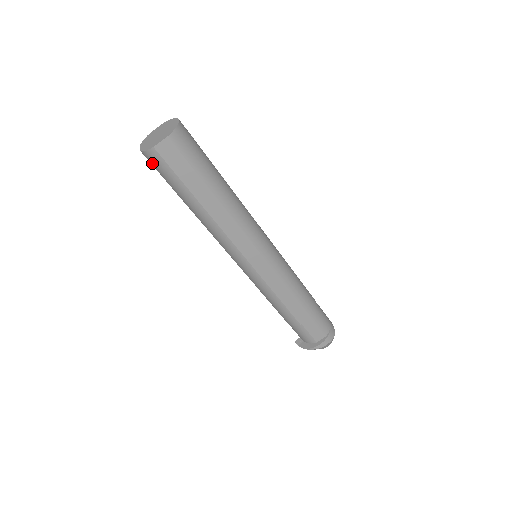
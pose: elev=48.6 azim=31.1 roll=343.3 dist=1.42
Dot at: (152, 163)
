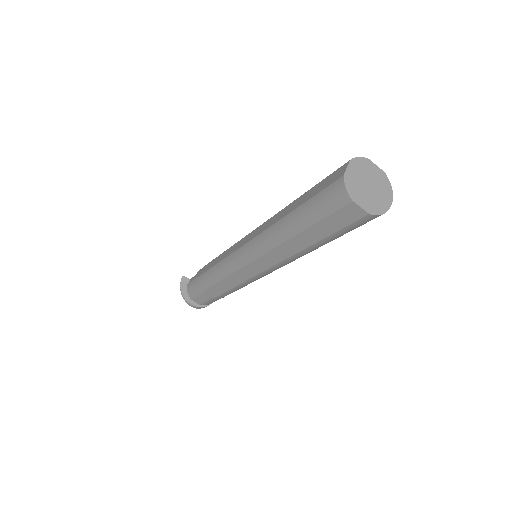
Dot at: (332, 189)
